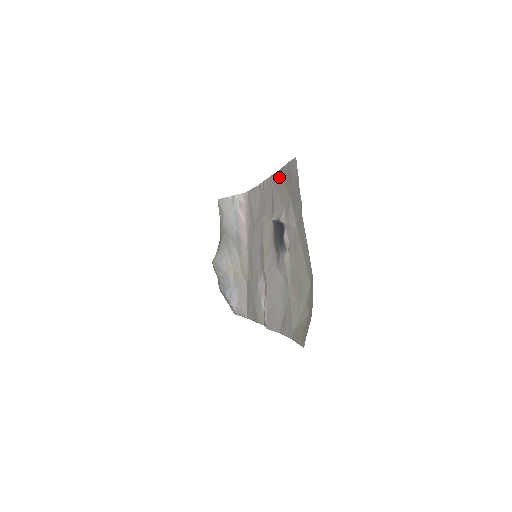
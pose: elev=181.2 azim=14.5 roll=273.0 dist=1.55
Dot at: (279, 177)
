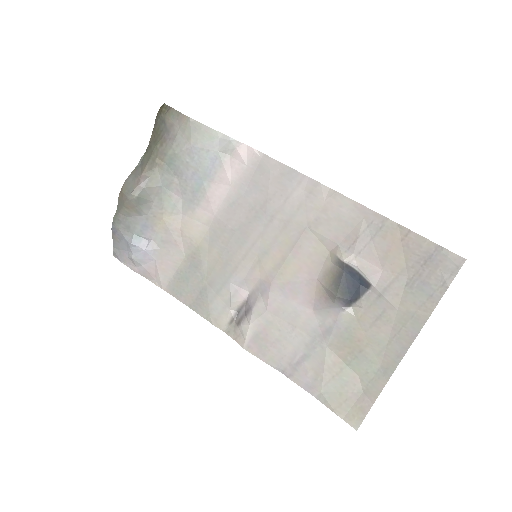
Dot at: (393, 231)
